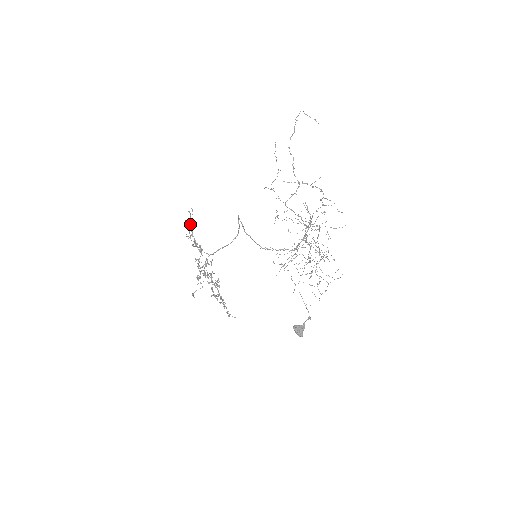
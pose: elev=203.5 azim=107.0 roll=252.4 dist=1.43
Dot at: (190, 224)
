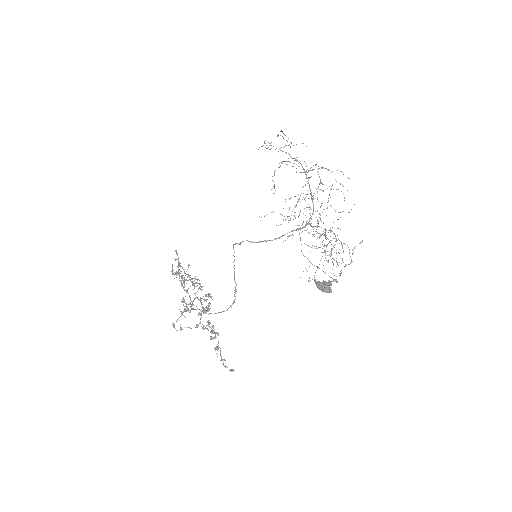
Dot at: (178, 258)
